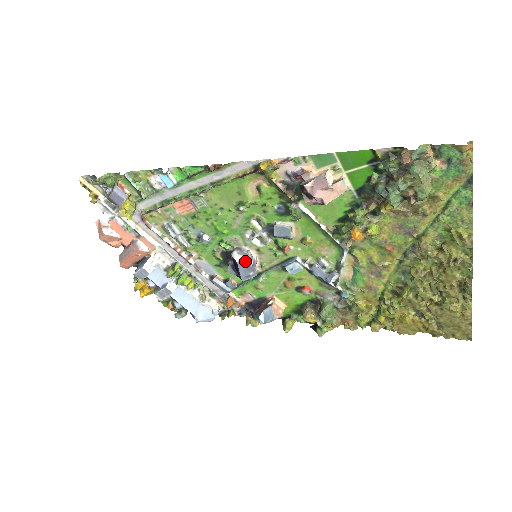
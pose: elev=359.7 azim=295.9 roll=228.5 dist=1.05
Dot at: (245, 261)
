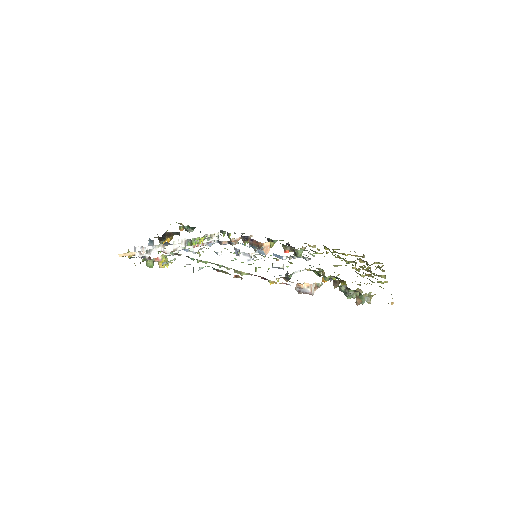
Dot at: (250, 260)
